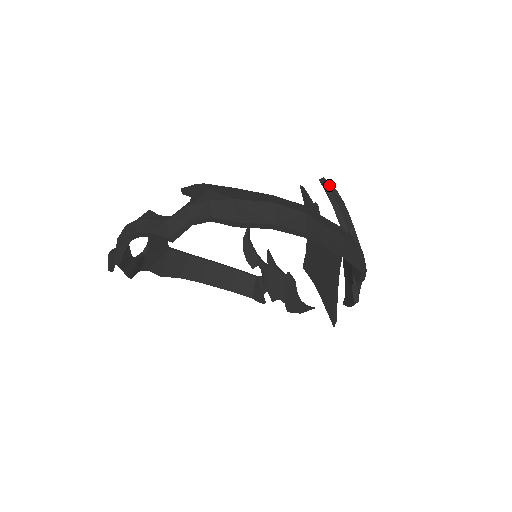
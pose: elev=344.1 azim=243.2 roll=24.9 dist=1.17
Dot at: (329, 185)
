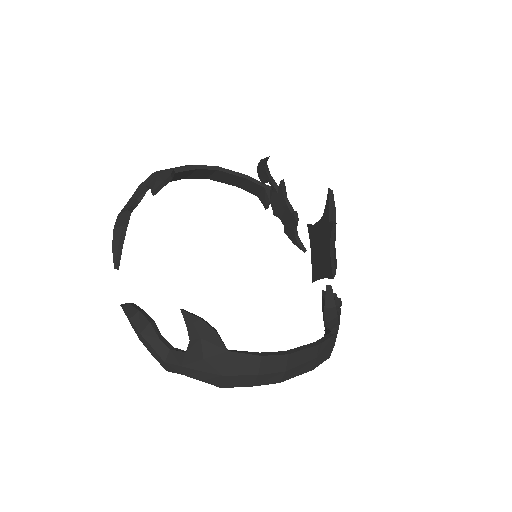
Dot at: (331, 301)
